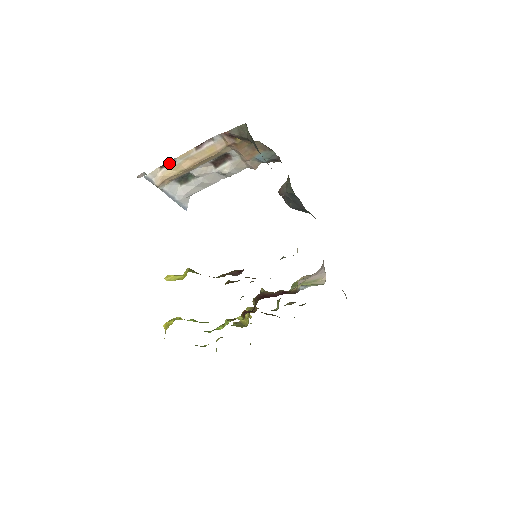
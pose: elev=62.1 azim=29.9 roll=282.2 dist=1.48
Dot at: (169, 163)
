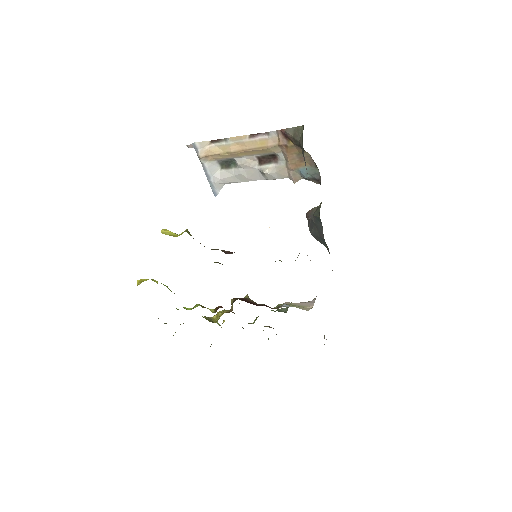
Dot at: (220, 141)
